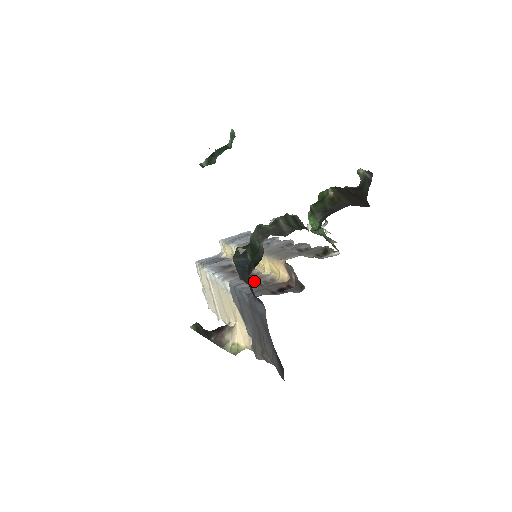
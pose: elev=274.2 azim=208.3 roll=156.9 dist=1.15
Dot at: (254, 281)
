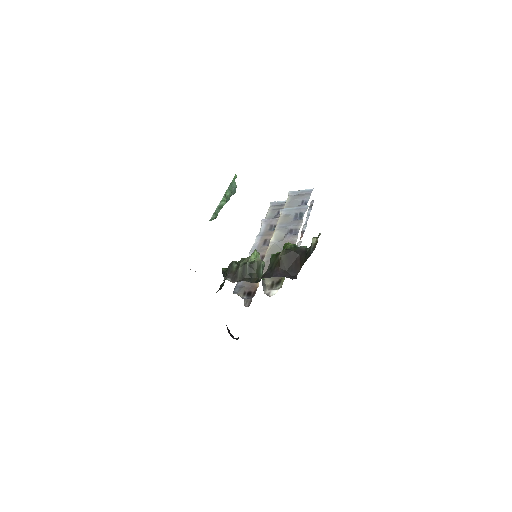
Dot at: occluded
